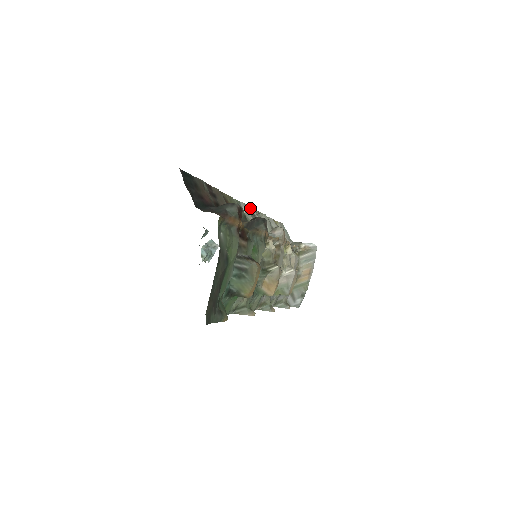
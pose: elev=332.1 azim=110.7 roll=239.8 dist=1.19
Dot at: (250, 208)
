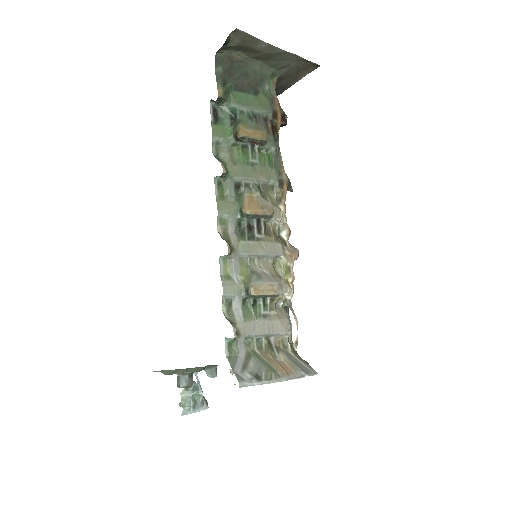
Dot at: occluded
